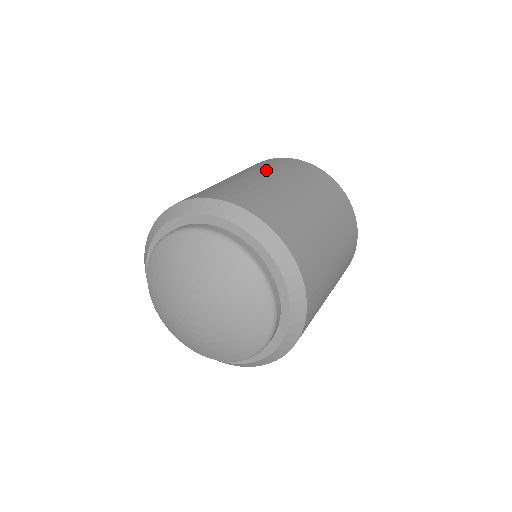
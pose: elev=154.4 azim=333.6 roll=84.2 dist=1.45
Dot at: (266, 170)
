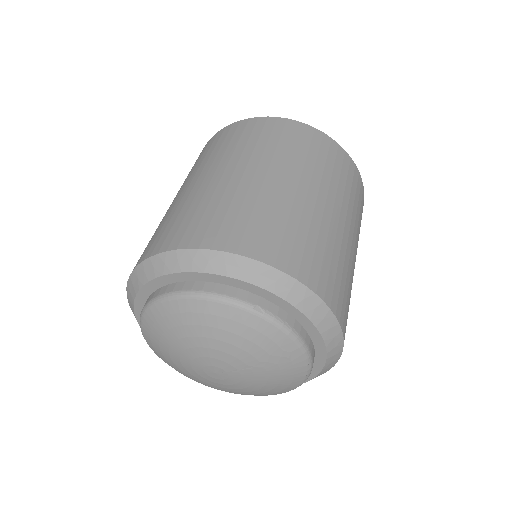
Dot at: (347, 207)
